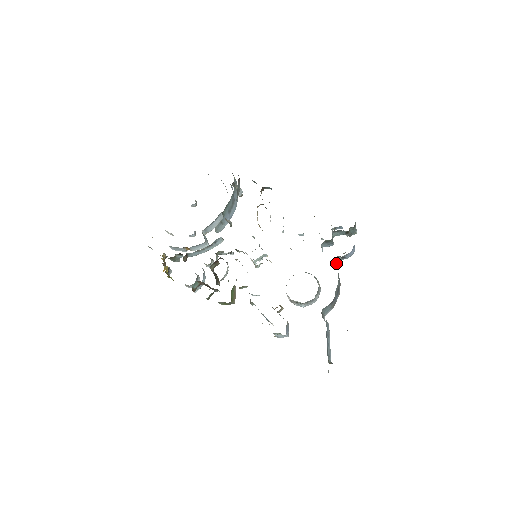
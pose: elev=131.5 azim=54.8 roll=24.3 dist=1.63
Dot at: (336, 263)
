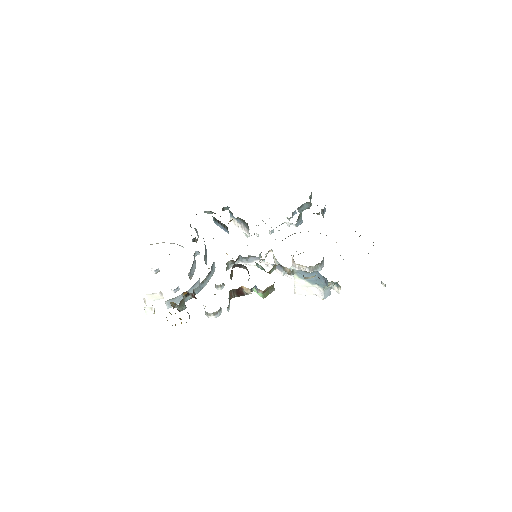
Dot at: (323, 216)
